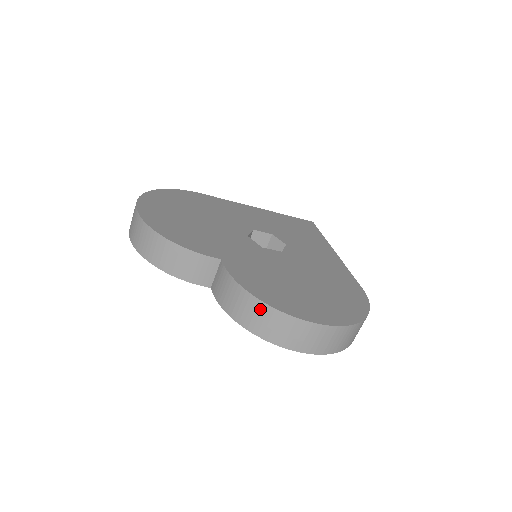
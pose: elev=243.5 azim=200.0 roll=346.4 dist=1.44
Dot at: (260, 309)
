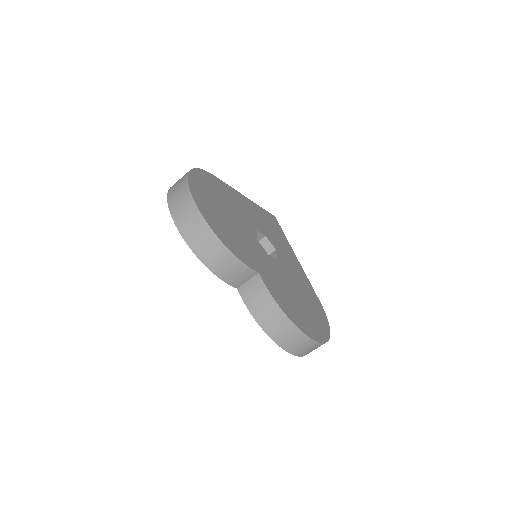
Dot at: (287, 326)
